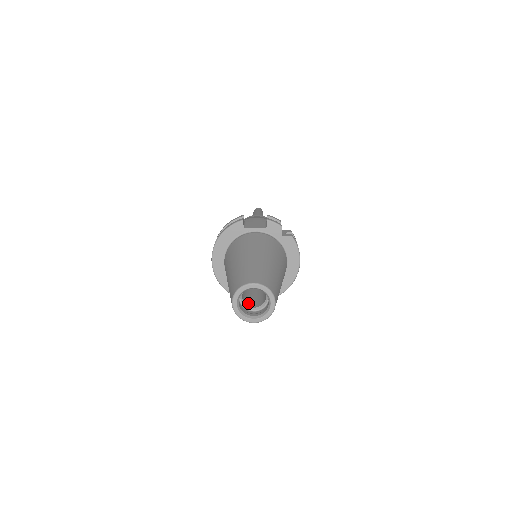
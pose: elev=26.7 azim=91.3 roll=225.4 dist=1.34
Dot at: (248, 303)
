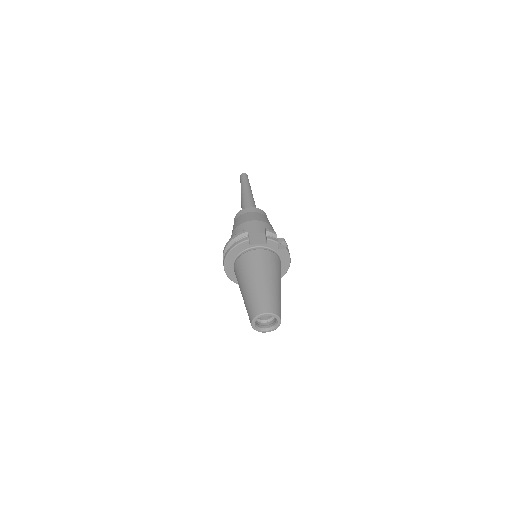
Dot at: occluded
